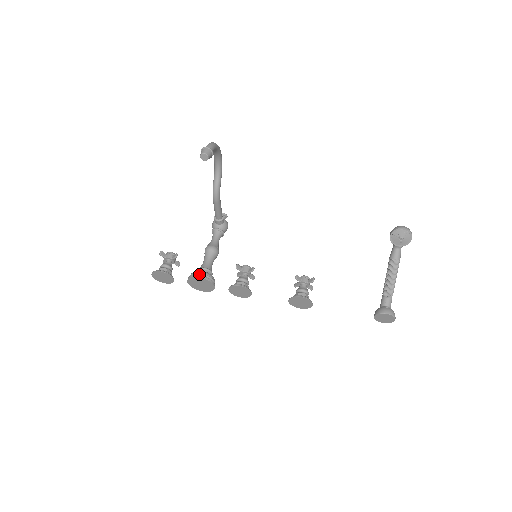
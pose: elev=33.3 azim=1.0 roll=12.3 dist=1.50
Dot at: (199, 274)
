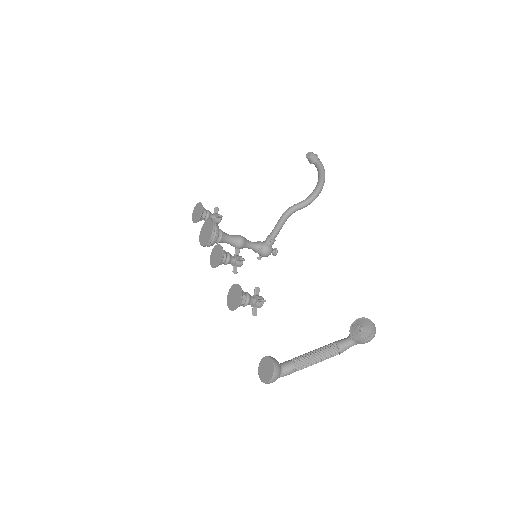
Dot at: (215, 223)
